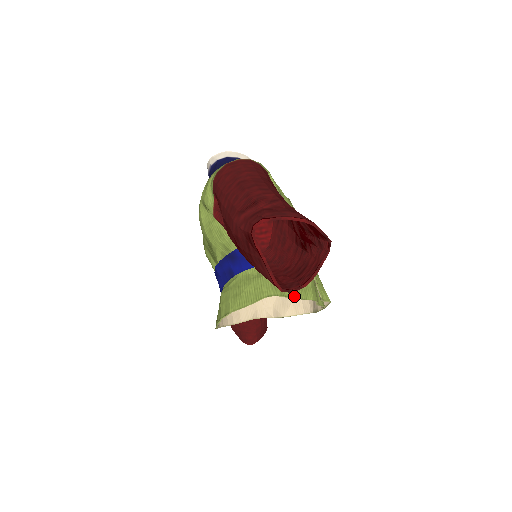
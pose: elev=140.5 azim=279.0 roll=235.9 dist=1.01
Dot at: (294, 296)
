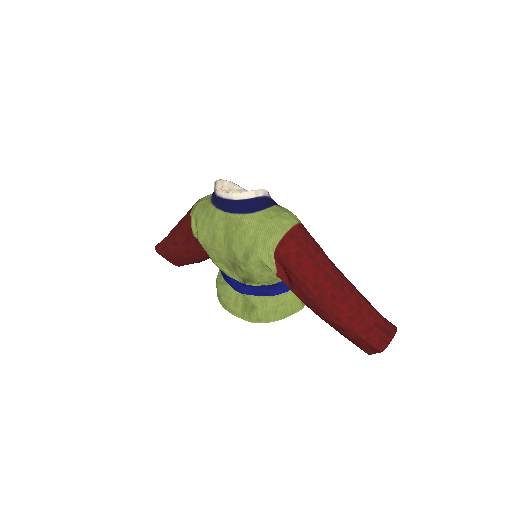
Dot at: occluded
